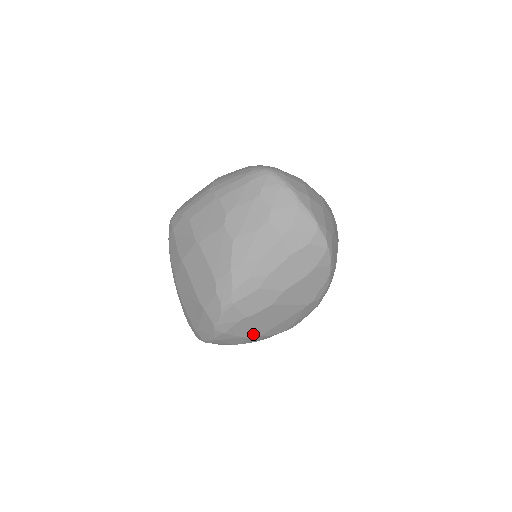
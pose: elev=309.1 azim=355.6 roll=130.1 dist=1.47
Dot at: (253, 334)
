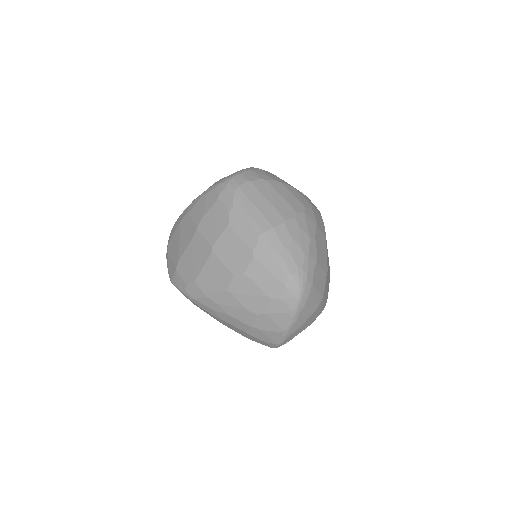
Dot at: occluded
